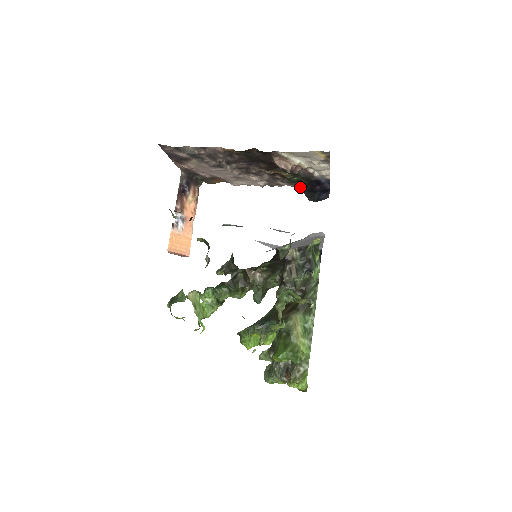
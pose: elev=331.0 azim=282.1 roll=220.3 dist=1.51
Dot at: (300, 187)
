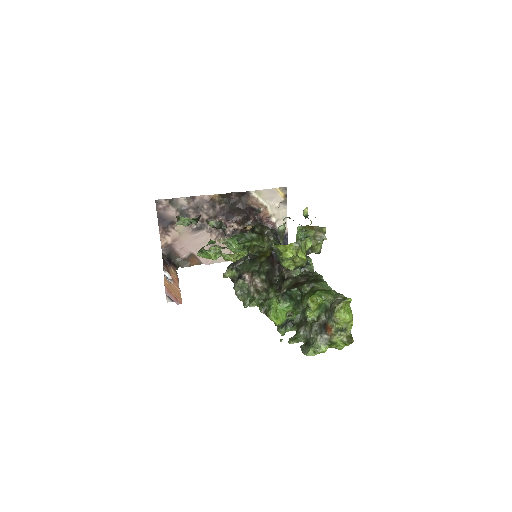
Dot at: occluded
